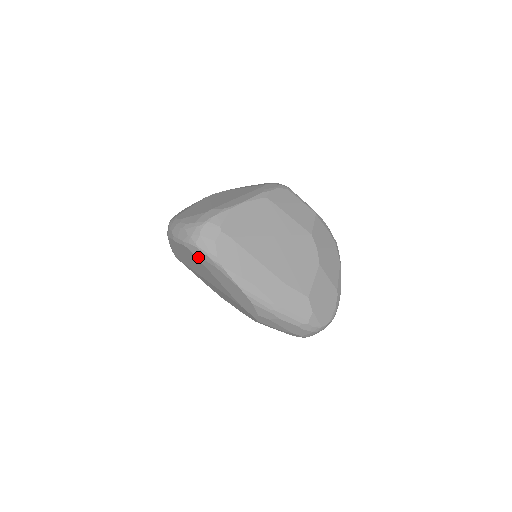
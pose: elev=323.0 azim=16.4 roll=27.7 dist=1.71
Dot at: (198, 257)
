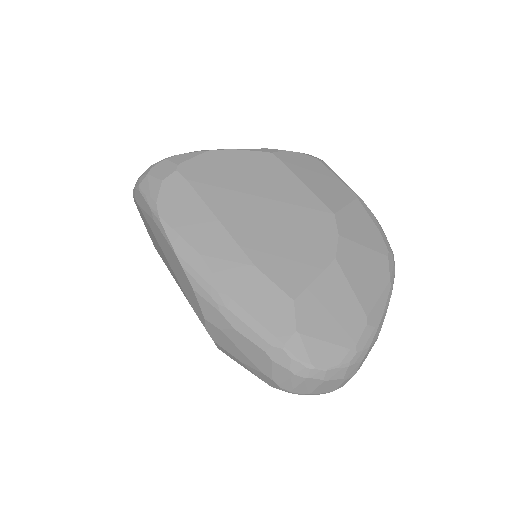
Dot at: (142, 210)
